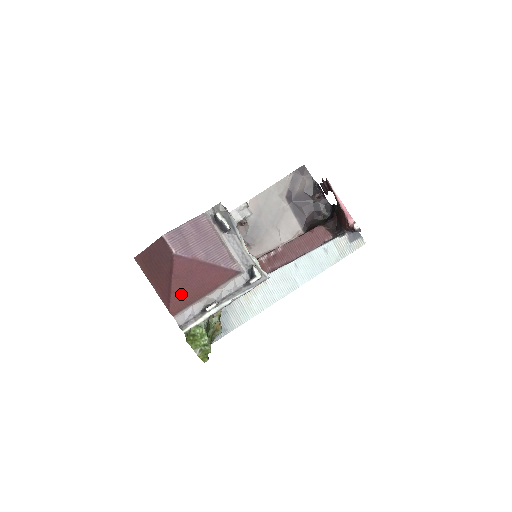
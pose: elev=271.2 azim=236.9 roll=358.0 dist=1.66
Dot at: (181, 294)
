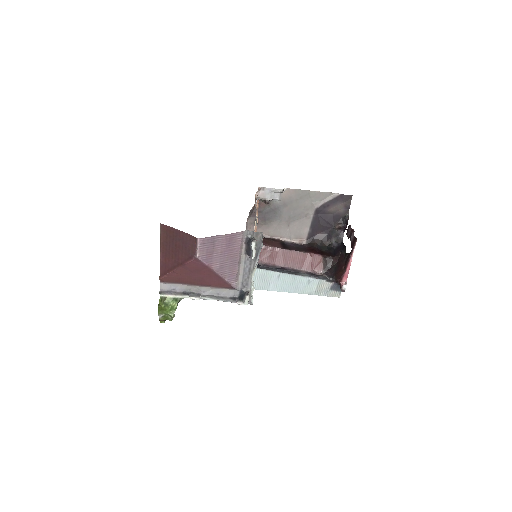
Dot at: (179, 276)
